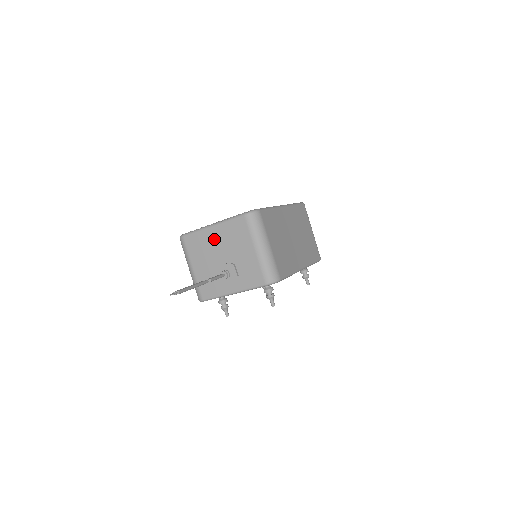
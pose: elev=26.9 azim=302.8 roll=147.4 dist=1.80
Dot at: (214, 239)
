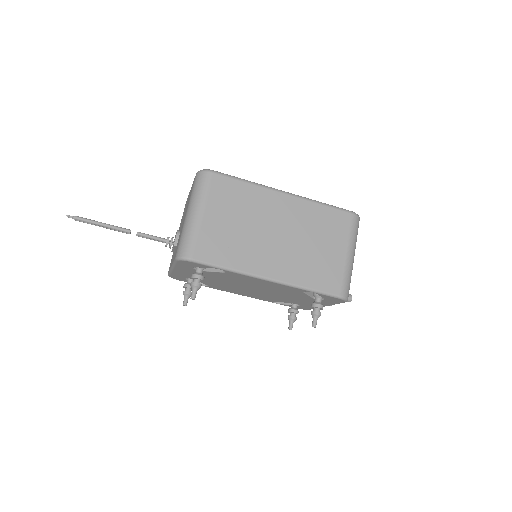
Dot at: occluded
